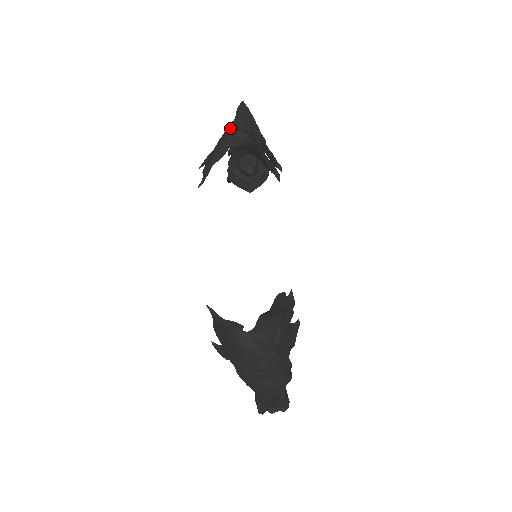
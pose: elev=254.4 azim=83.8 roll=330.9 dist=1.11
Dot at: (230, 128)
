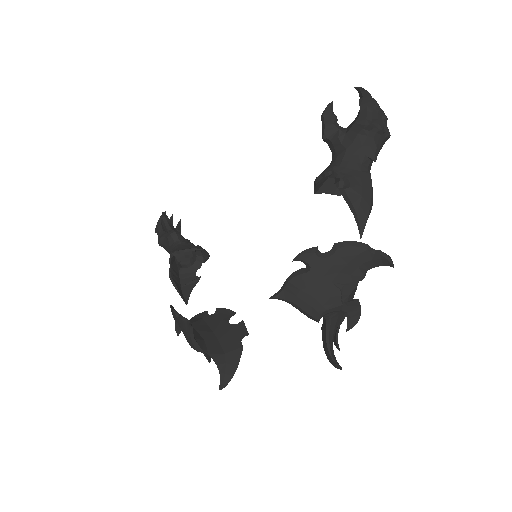
Dot at: (356, 262)
